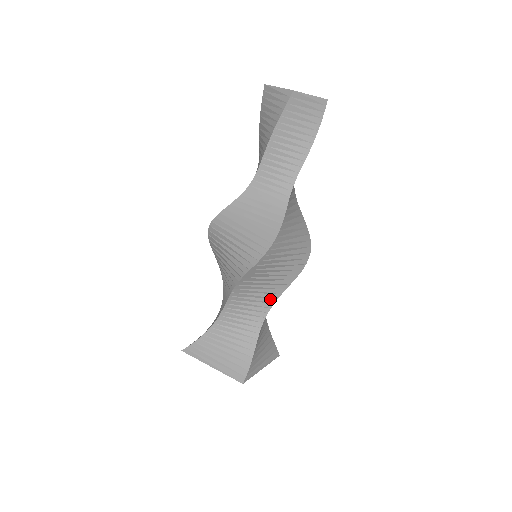
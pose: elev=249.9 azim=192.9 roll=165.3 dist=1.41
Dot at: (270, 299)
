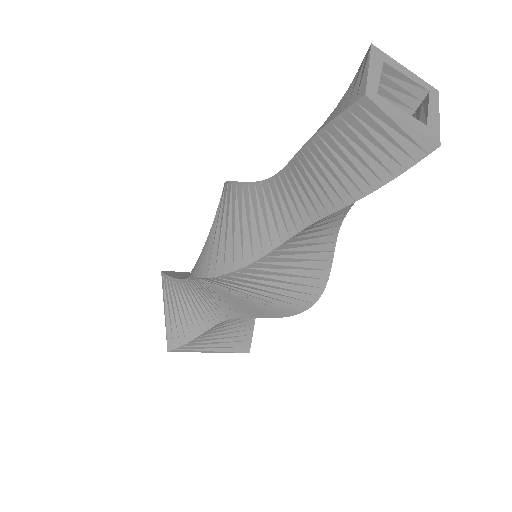
Dot at: (236, 310)
